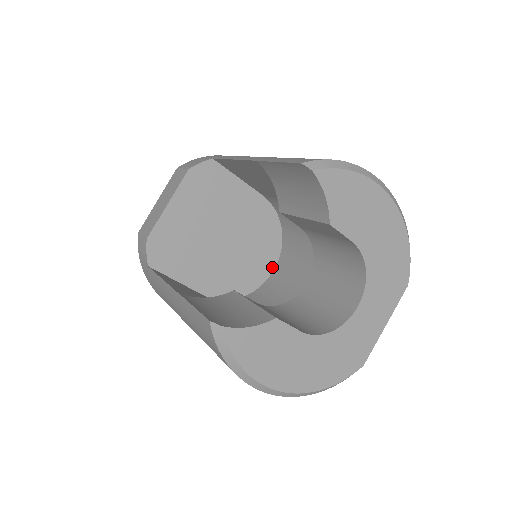
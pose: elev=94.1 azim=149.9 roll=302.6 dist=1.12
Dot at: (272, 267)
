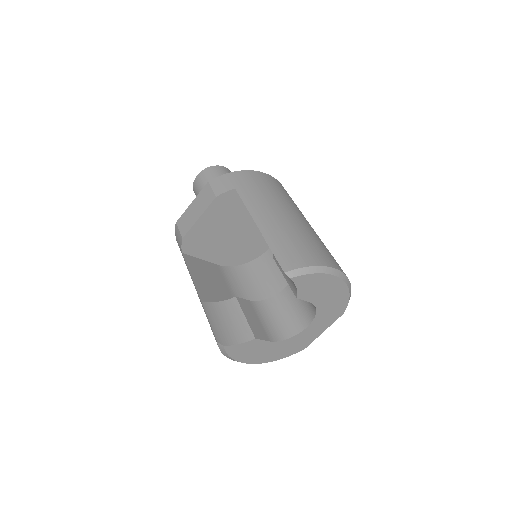
Dot at: occluded
